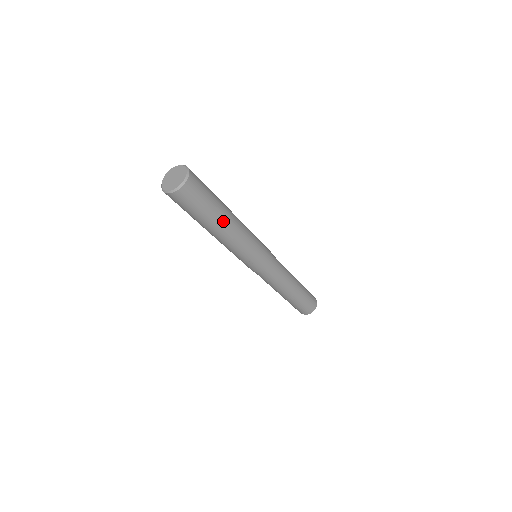
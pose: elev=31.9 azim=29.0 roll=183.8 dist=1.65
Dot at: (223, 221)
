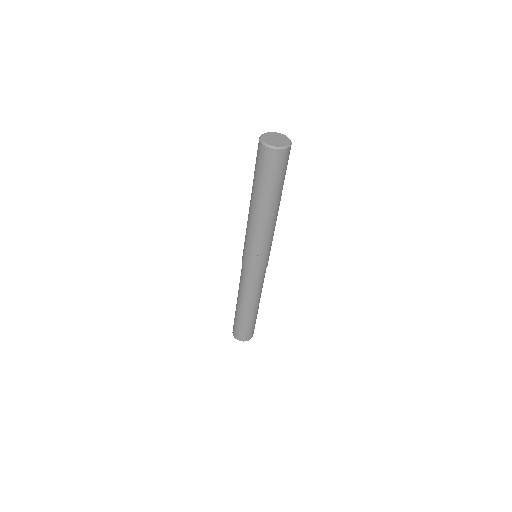
Dot at: (279, 201)
